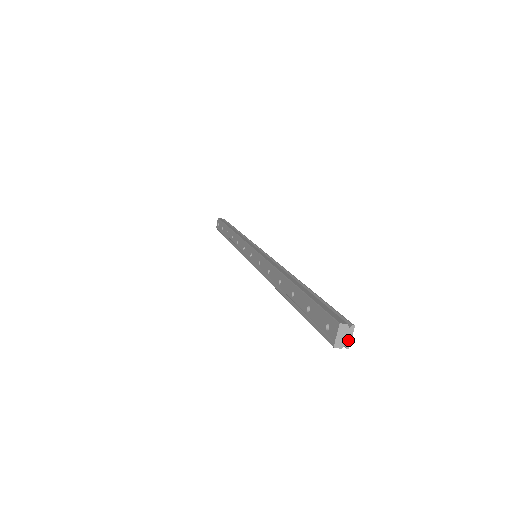
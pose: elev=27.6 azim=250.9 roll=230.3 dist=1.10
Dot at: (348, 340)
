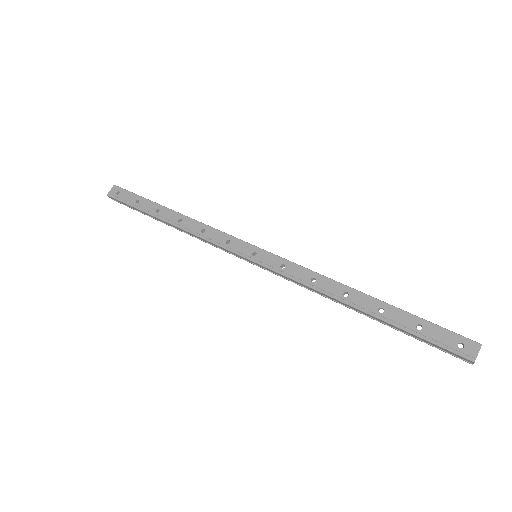
Dot at: occluded
